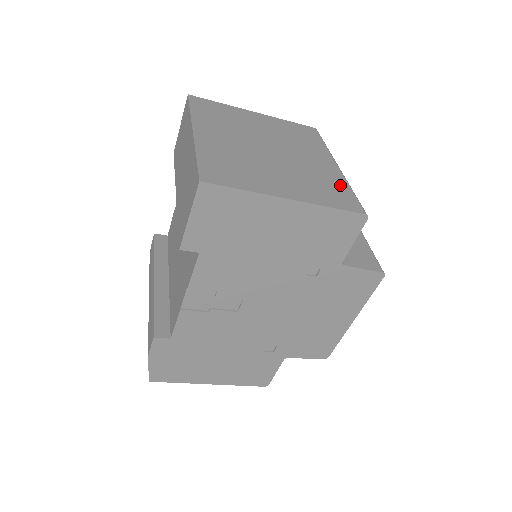
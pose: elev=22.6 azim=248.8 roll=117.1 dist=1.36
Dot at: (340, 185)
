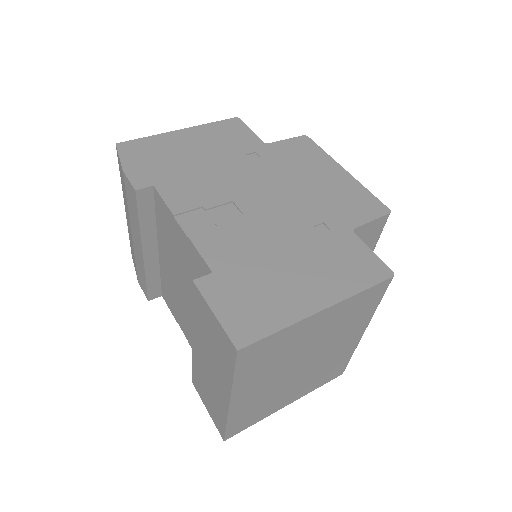
Dot at: (345, 359)
